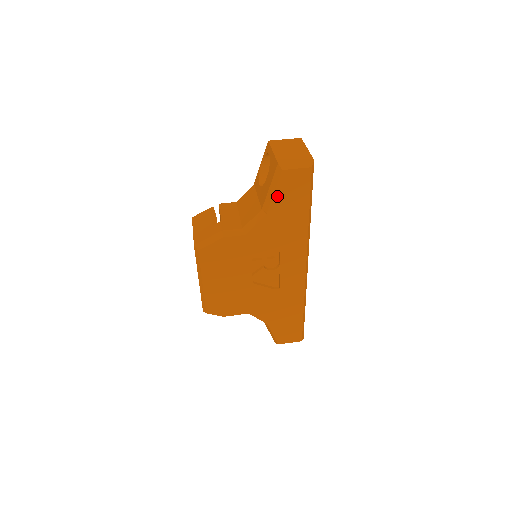
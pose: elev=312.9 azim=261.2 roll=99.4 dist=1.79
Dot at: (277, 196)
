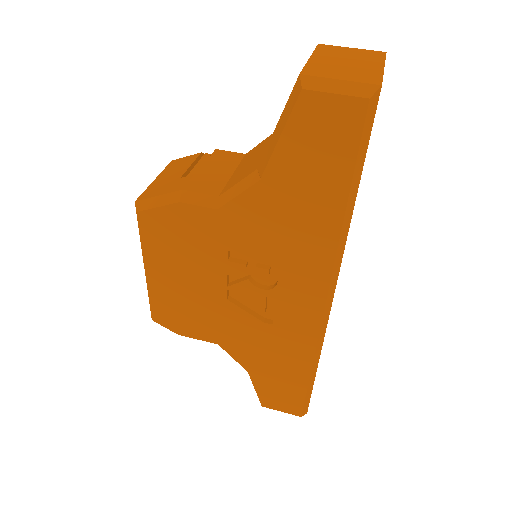
Dot at: (285, 147)
